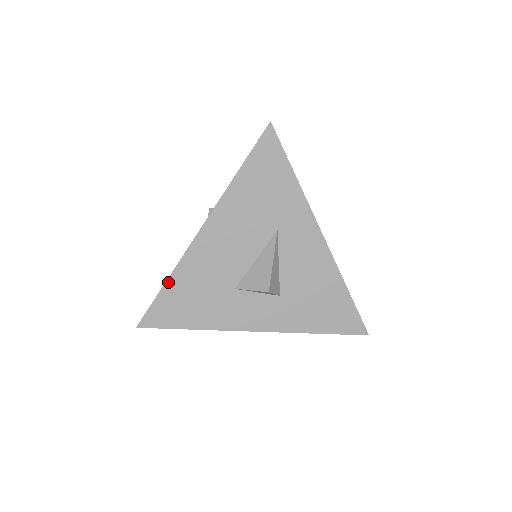
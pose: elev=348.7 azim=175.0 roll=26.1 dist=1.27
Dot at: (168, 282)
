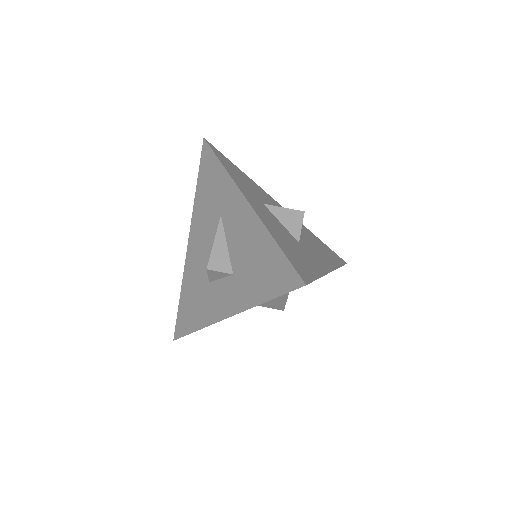
Dot at: (181, 295)
